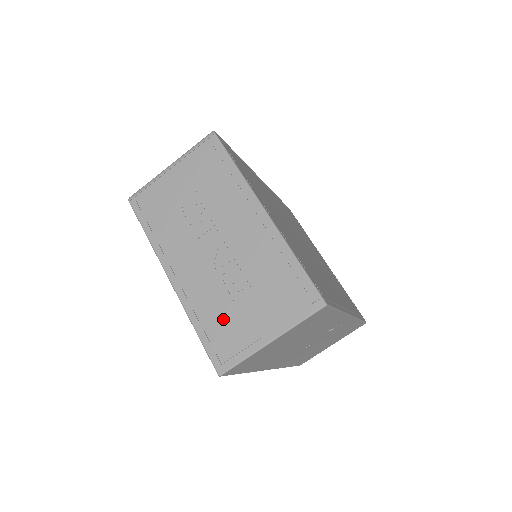
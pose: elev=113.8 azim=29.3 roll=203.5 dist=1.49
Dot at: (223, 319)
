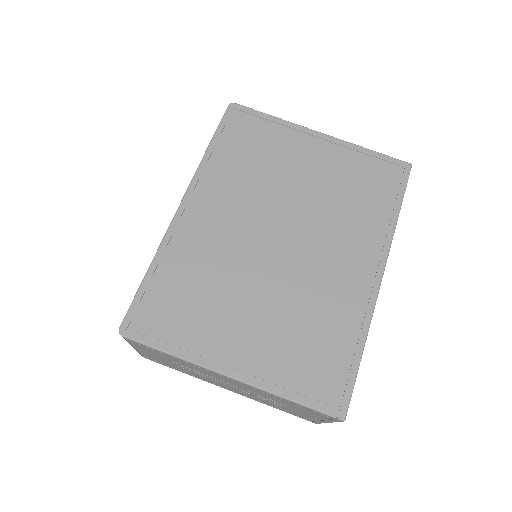
Dot at: (285, 409)
